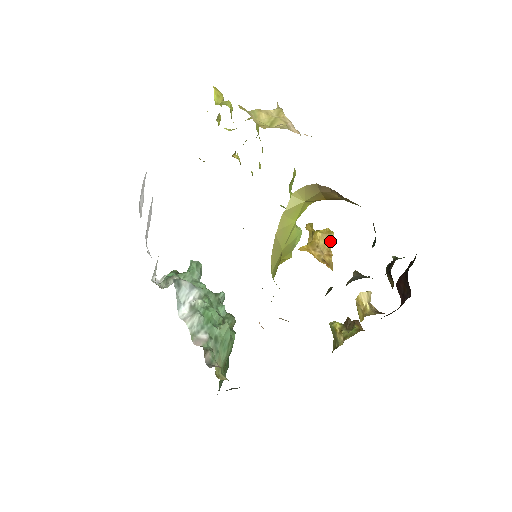
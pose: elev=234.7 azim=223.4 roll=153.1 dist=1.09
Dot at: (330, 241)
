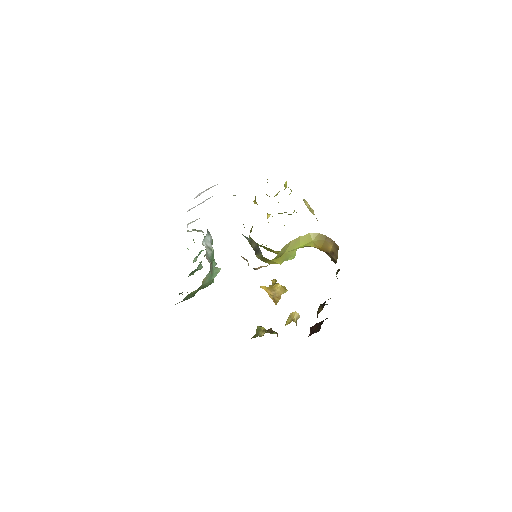
Dot at: (283, 293)
